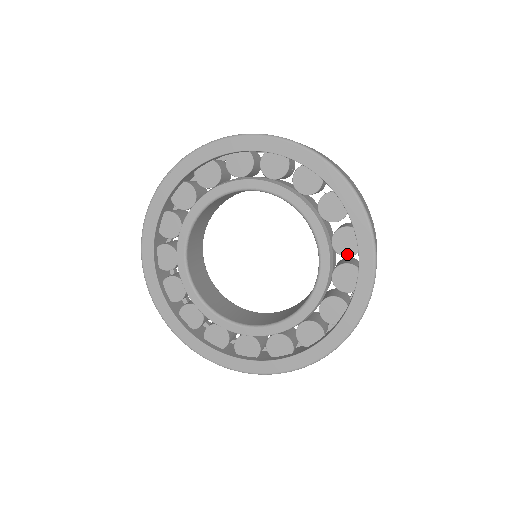
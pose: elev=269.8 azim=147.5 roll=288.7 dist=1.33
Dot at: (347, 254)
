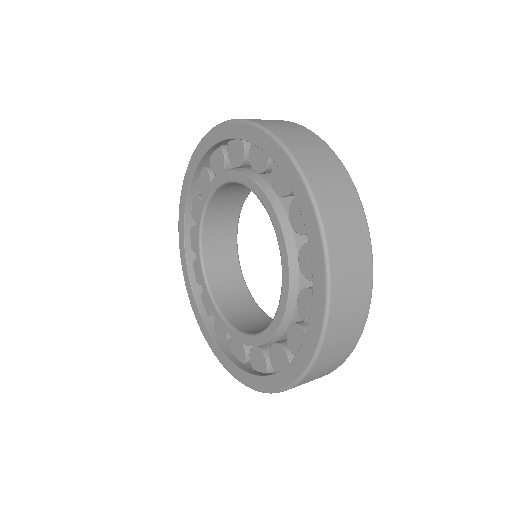
Dot at: (291, 348)
